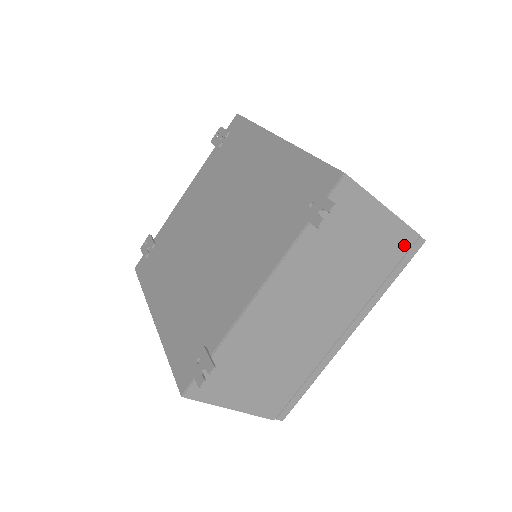
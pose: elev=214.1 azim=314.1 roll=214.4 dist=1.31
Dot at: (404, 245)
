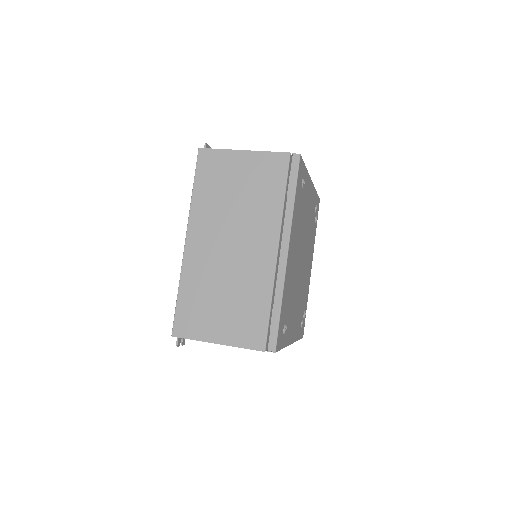
Dot at: occluded
